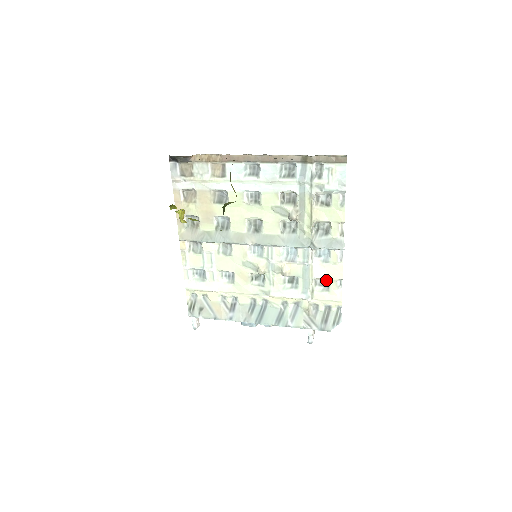
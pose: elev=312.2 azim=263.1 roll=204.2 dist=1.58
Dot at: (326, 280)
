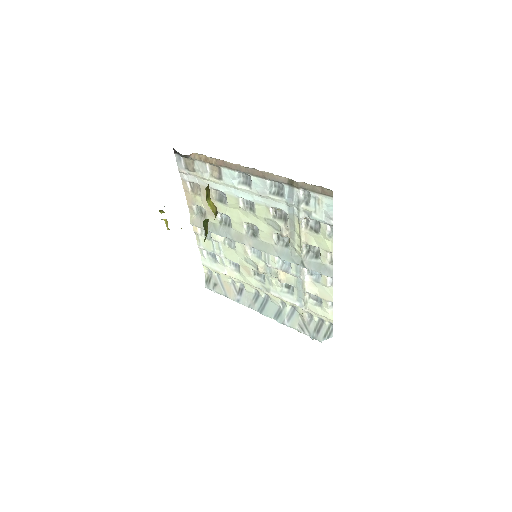
Dot at: (319, 296)
